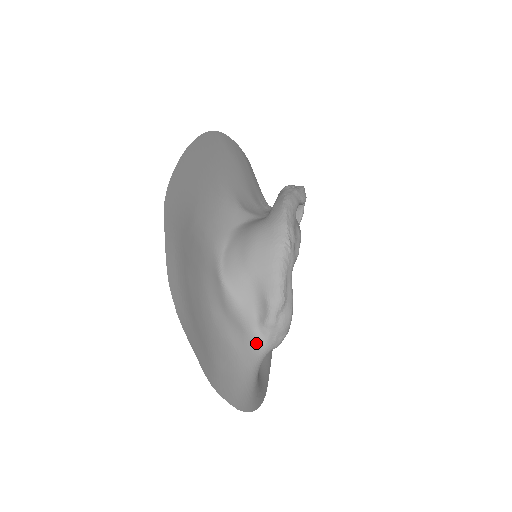
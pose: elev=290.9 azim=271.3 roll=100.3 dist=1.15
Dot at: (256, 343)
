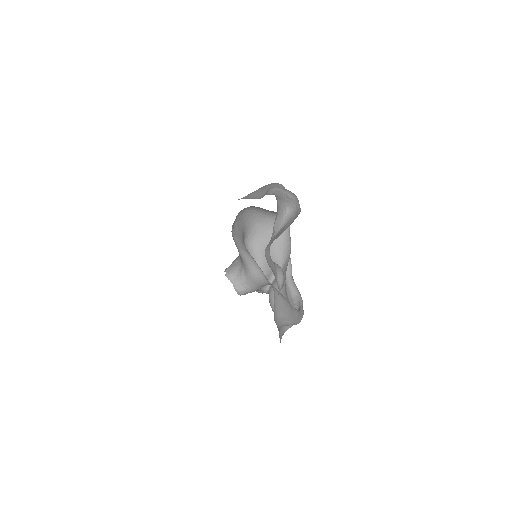
Dot at: occluded
